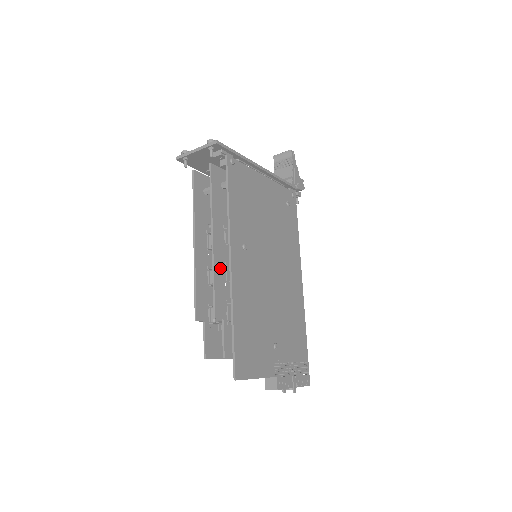
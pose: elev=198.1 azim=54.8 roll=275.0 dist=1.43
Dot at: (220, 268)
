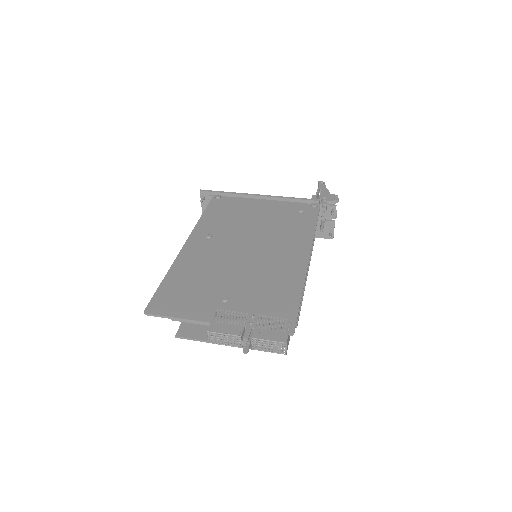
Dot at: occluded
